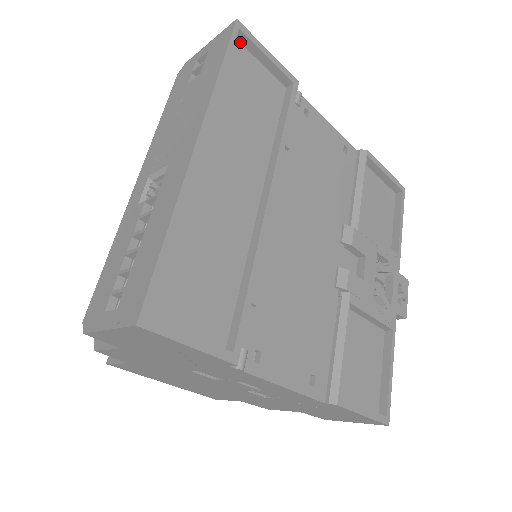
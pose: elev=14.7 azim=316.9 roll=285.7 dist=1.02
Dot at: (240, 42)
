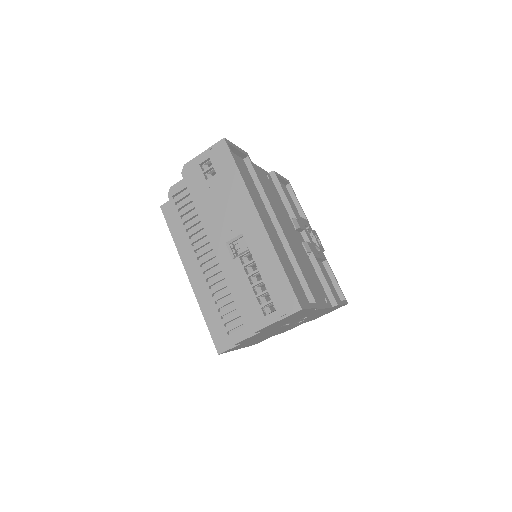
Dot at: occluded
